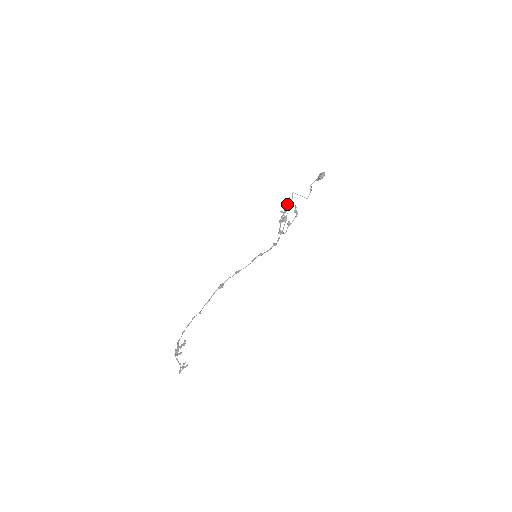
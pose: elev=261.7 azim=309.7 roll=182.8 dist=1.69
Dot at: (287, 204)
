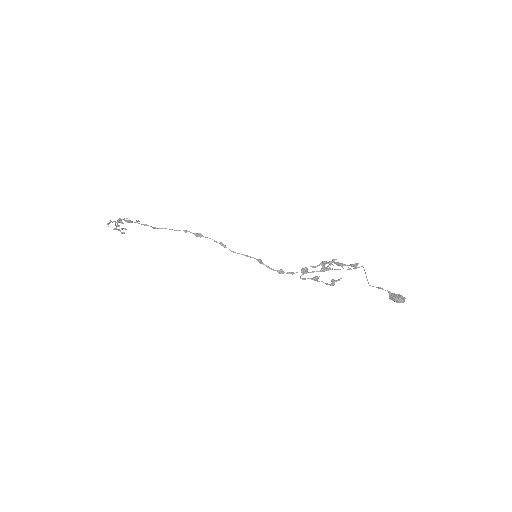
Dot at: occluded
